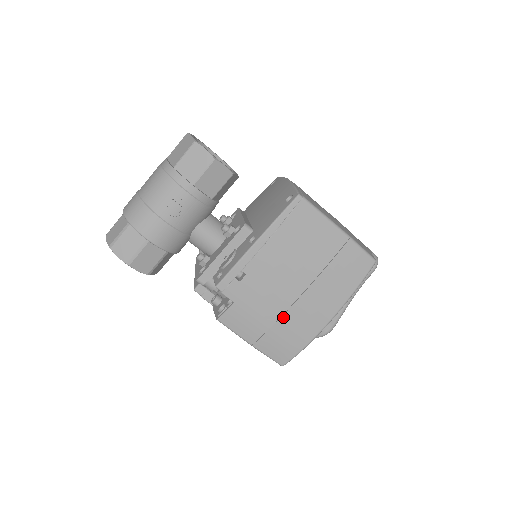
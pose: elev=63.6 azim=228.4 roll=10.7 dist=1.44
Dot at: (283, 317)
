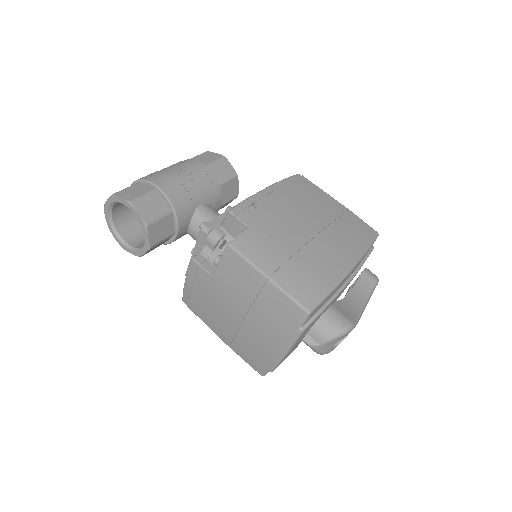
Dot at: (302, 250)
